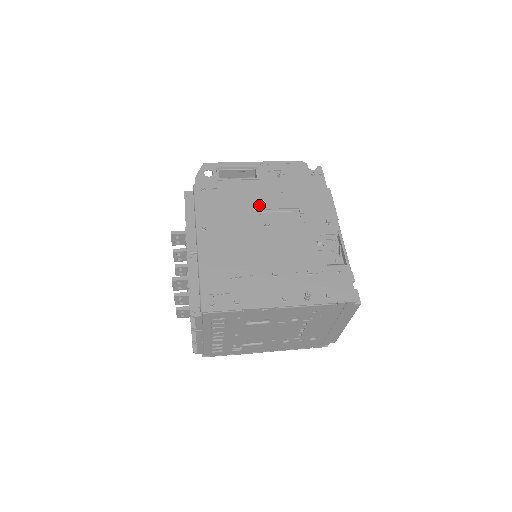
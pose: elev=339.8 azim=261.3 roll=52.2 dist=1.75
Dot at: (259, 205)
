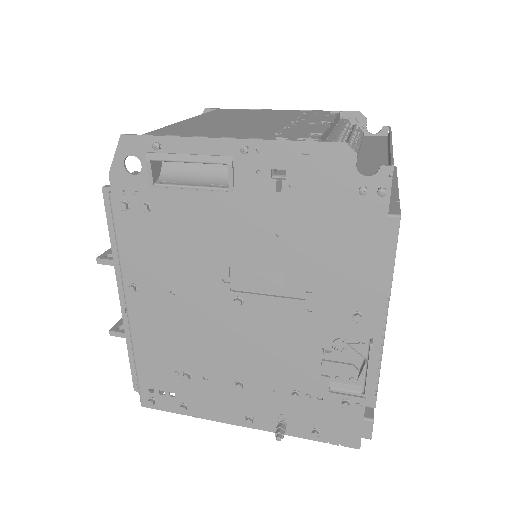
Dot at: (228, 258)
